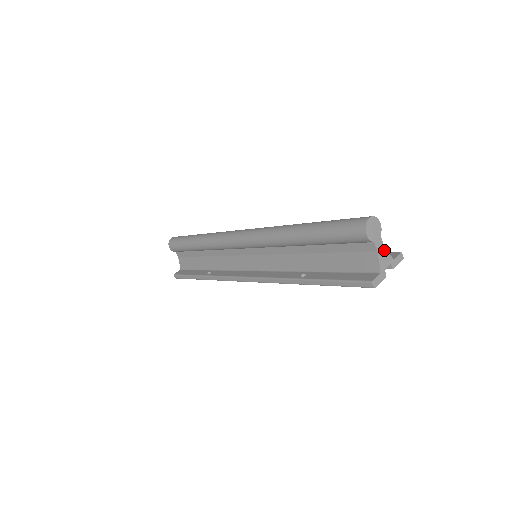
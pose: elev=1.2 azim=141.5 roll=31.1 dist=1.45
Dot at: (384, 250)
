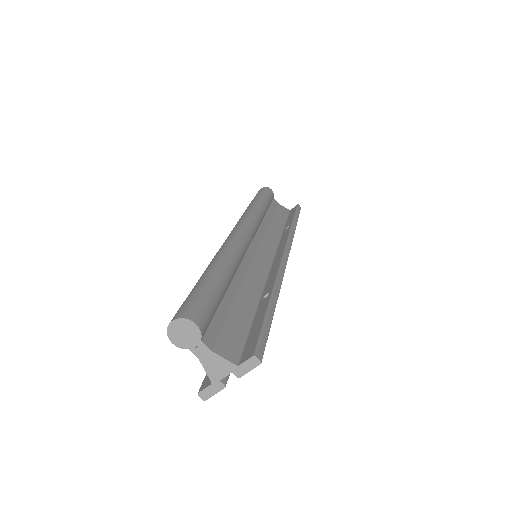
Dot at: (213, 356)
